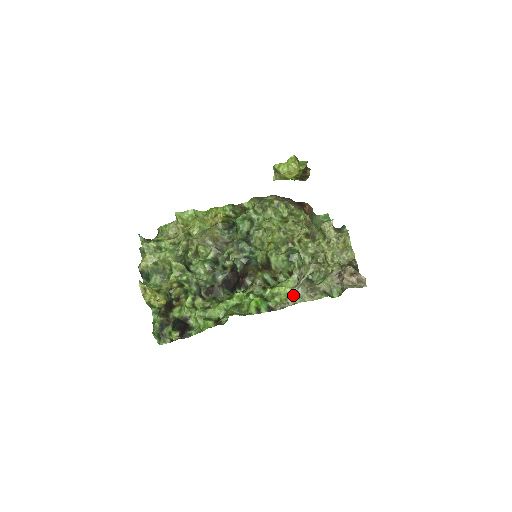
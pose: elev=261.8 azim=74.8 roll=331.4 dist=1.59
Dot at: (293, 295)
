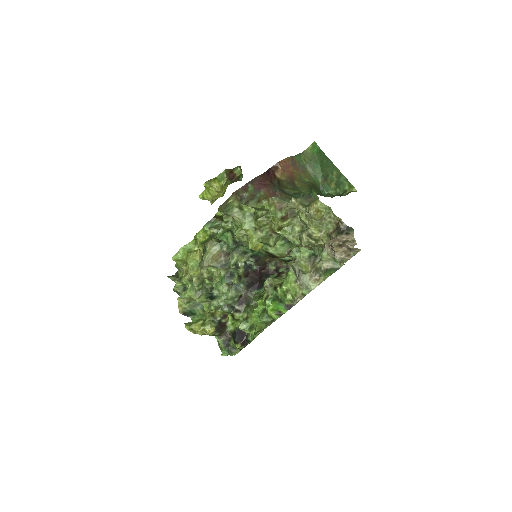
Dot at: (299, 288)
